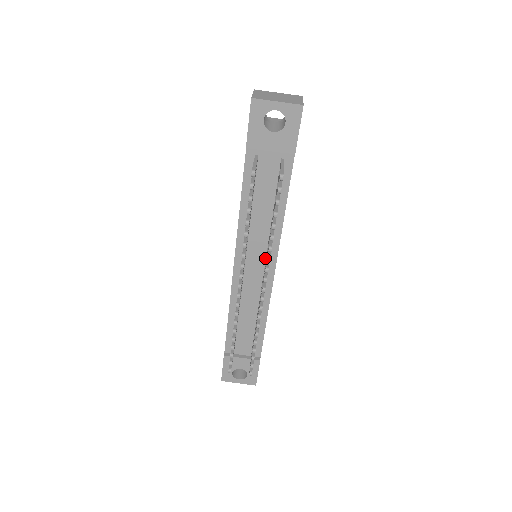
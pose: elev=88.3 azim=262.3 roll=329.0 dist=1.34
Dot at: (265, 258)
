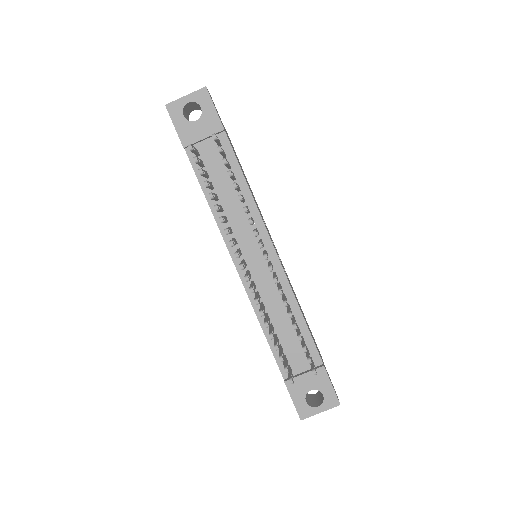
Dot at: occluded
